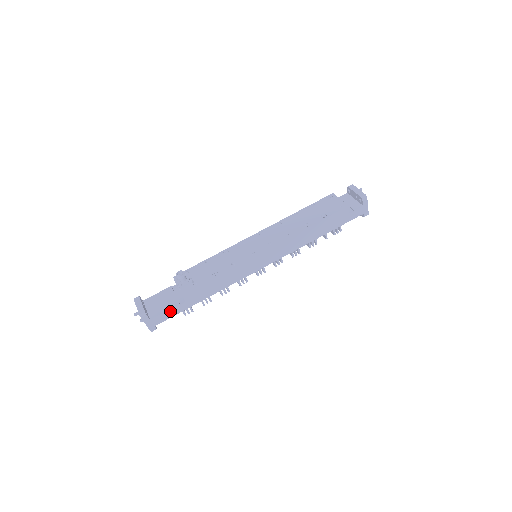
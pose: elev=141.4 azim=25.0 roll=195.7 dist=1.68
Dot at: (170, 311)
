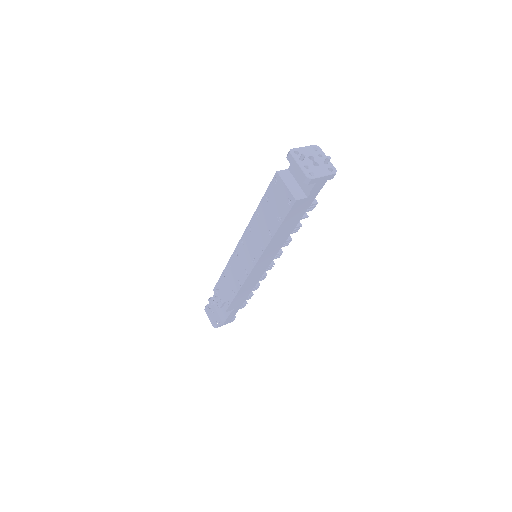
Dot at: (230, 315)
